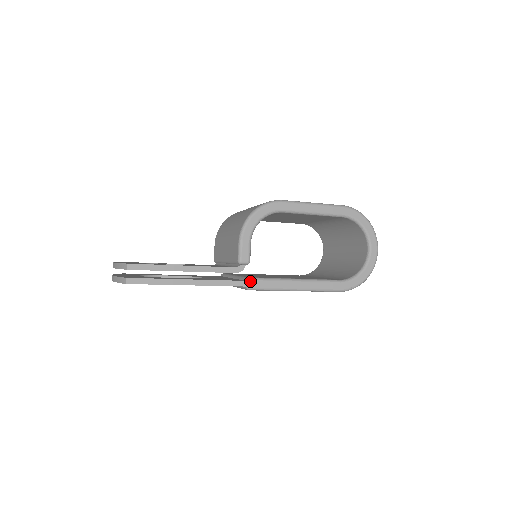
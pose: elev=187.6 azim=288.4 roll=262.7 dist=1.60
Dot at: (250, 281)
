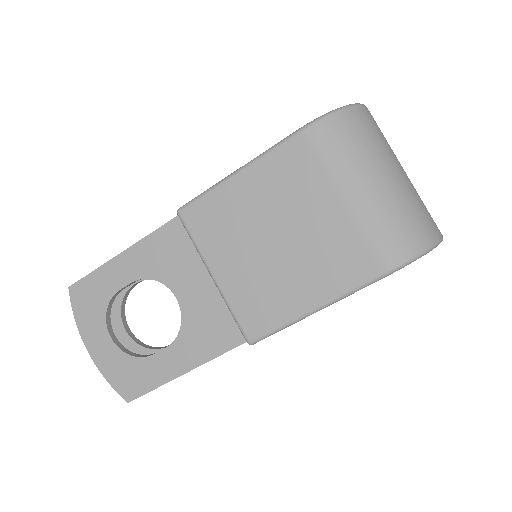
Dot at: occluded
